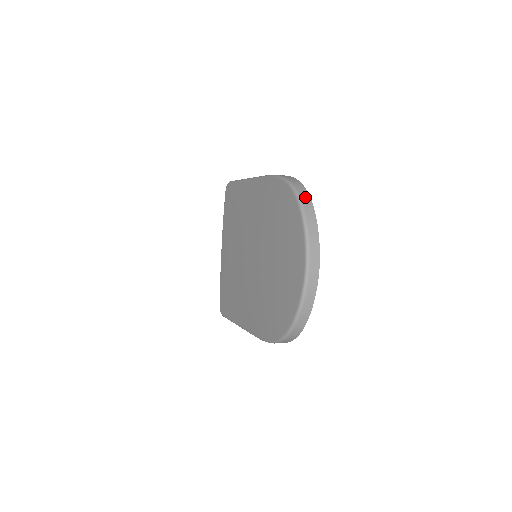
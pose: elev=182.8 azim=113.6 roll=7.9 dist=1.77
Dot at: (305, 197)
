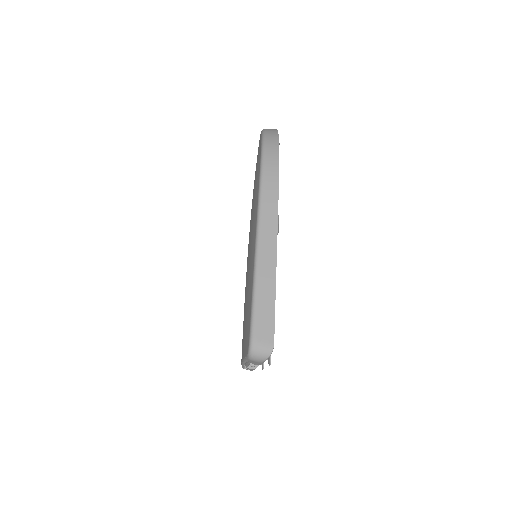
Dot at: occluded
